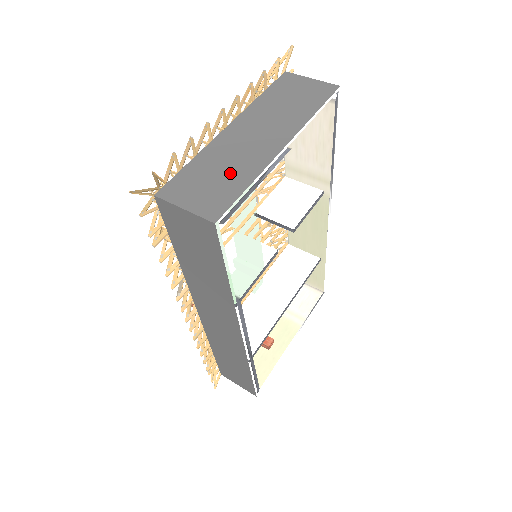
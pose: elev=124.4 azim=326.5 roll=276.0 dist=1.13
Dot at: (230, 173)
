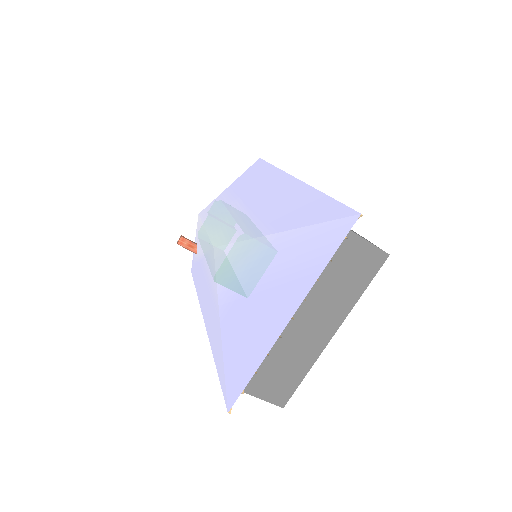
Dot at: (292, 365)
